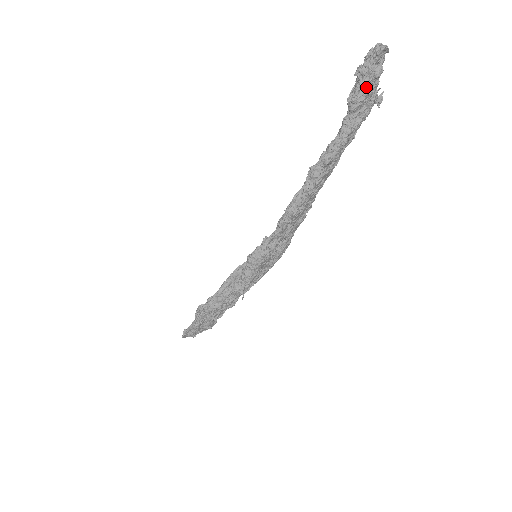
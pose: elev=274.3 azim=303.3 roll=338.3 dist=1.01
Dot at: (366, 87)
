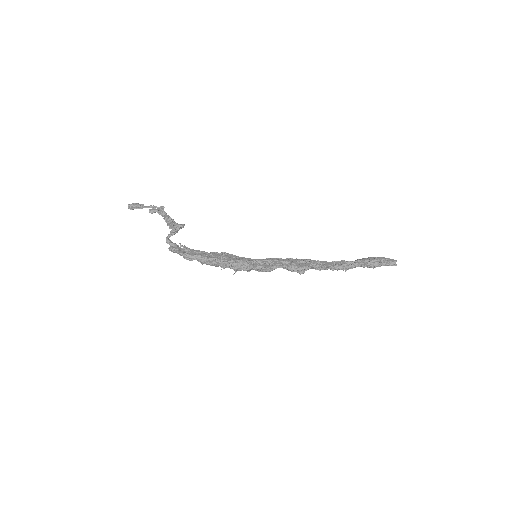
Dot at: (376, 266)
